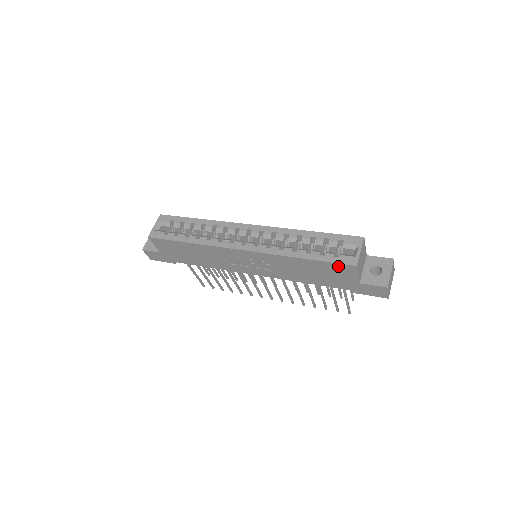
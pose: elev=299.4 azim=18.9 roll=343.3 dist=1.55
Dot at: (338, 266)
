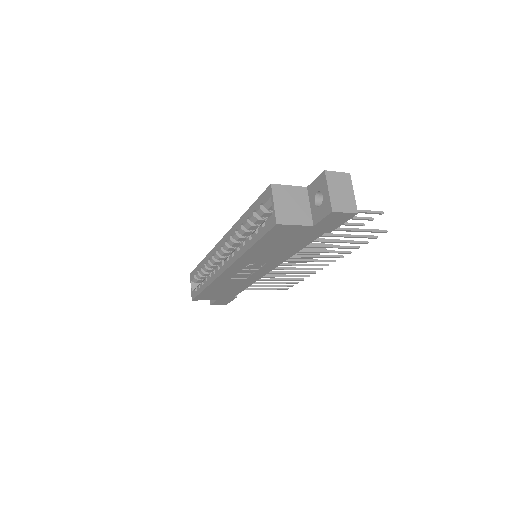
Dot at: (272, 233)
